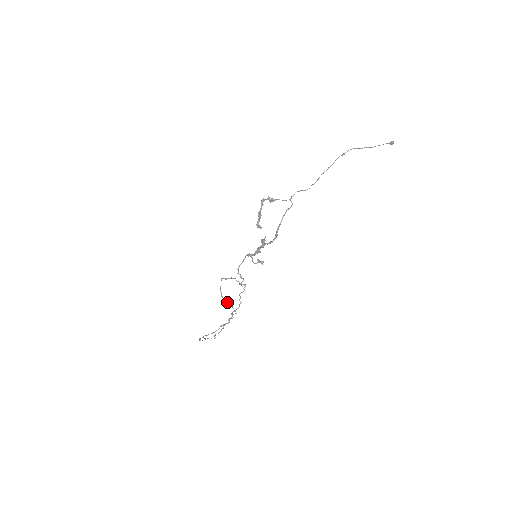
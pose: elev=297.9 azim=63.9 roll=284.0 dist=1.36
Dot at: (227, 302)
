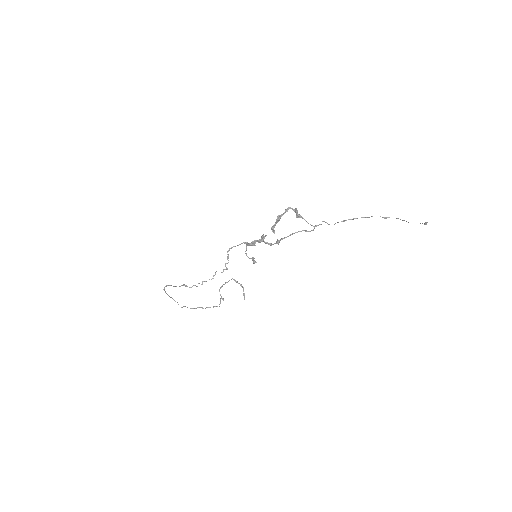
Dot at: occluded
